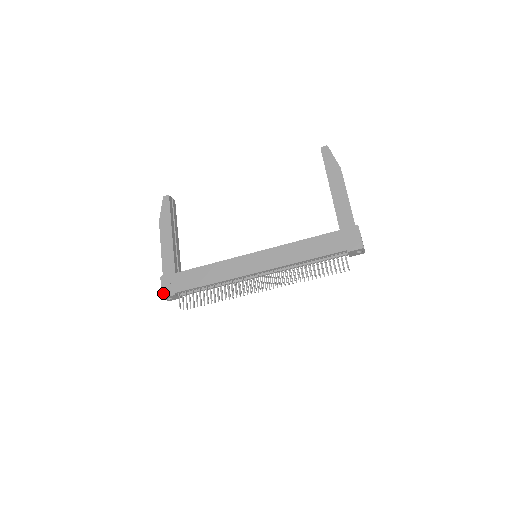
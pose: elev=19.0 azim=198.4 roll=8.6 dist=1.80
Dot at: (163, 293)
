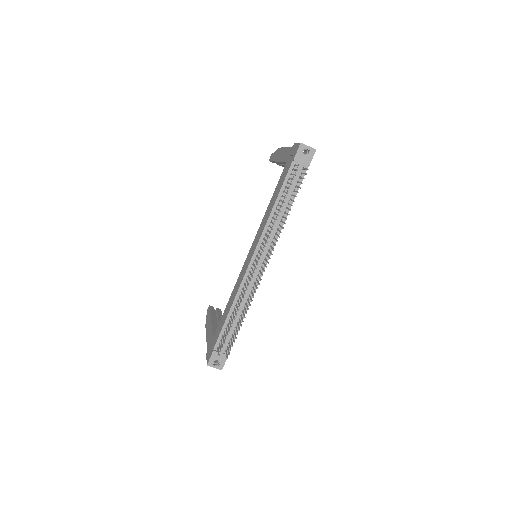
Dot at: (207, 361)
